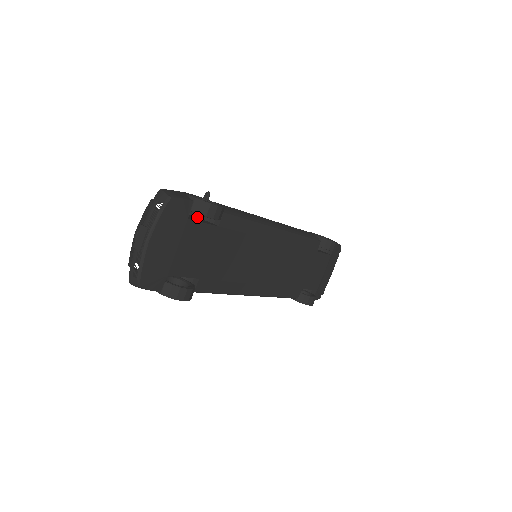
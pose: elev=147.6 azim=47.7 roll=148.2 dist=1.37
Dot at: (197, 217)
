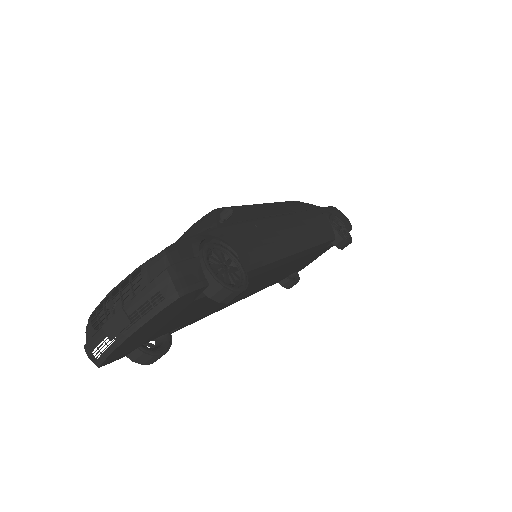
Dot at: occluded
